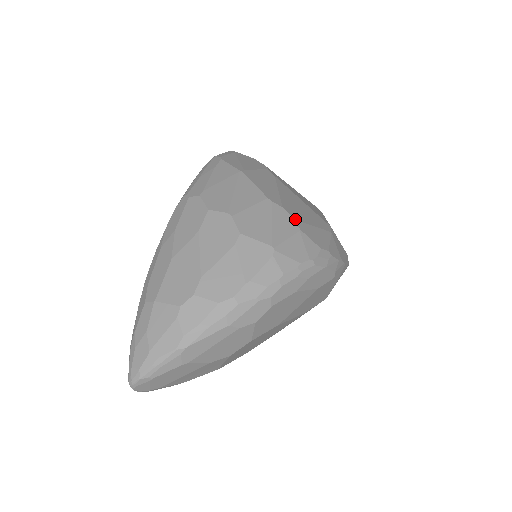
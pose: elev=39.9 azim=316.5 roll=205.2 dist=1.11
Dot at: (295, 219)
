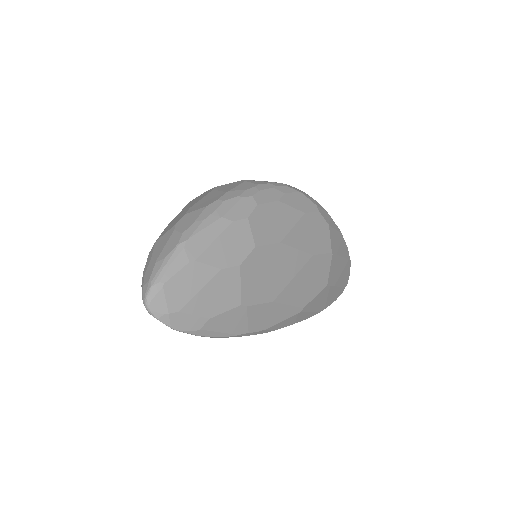
Dot at: occluded
